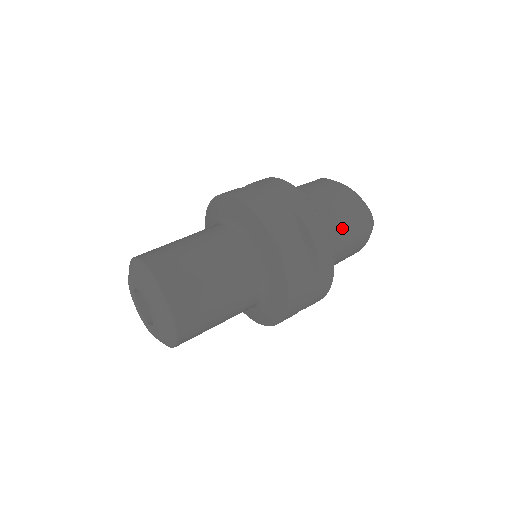
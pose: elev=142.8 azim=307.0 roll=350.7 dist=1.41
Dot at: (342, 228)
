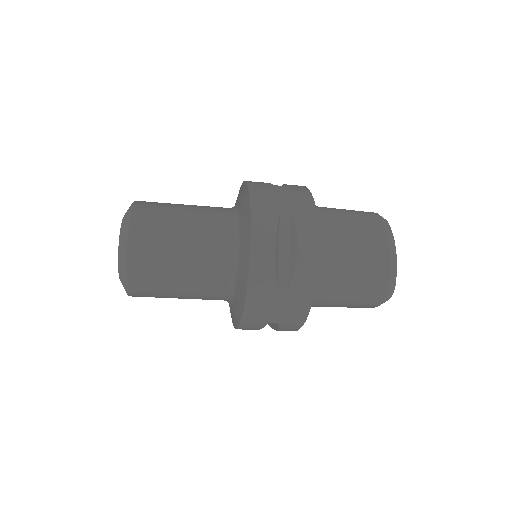
Dot at: occluded
